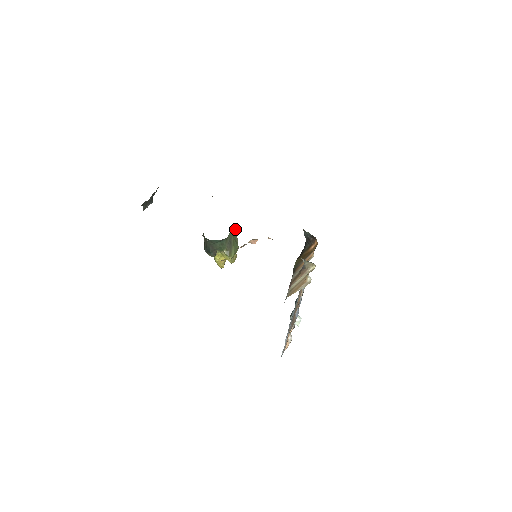
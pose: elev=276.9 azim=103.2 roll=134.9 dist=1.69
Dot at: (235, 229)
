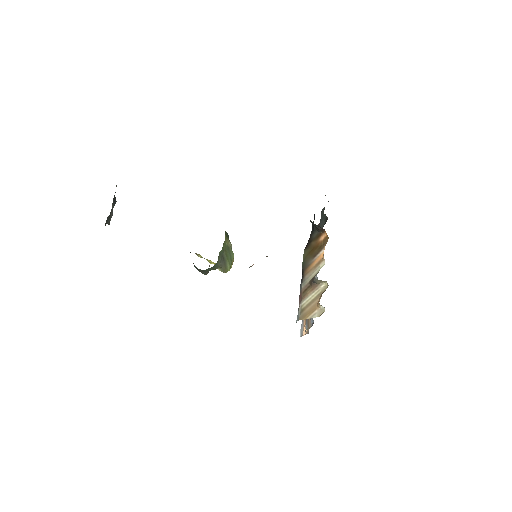
Dot at: (225, 238)
